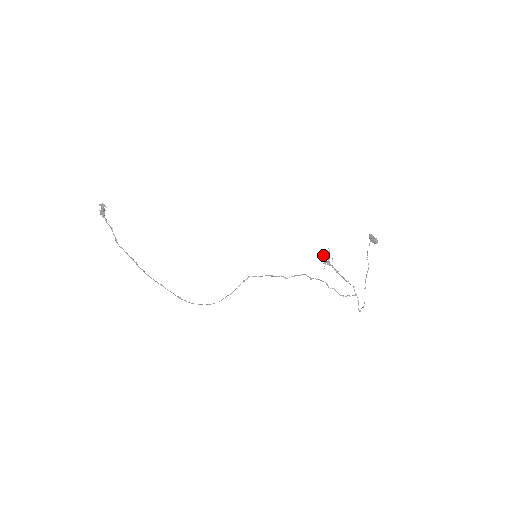
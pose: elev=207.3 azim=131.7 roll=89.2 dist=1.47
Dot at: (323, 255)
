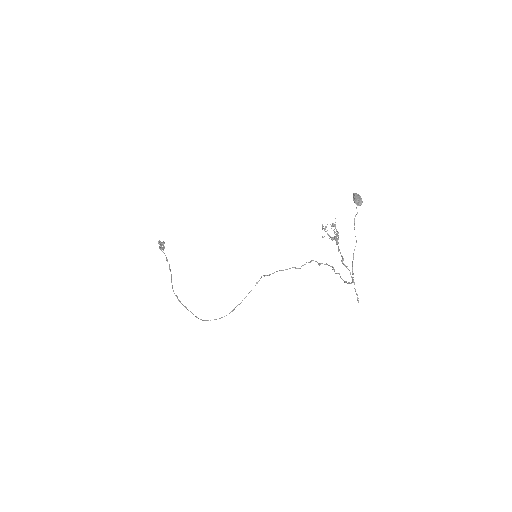
Dot at: (335, 228)
